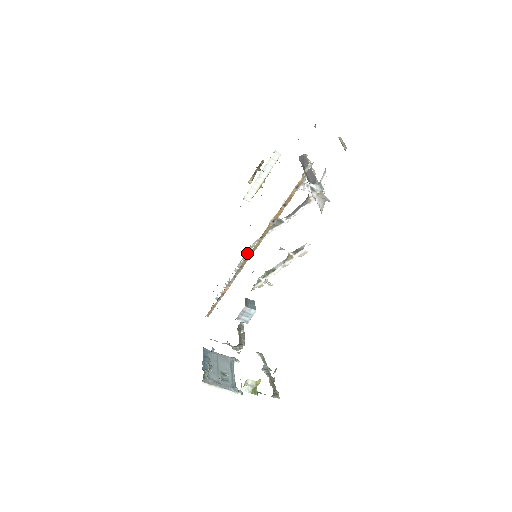
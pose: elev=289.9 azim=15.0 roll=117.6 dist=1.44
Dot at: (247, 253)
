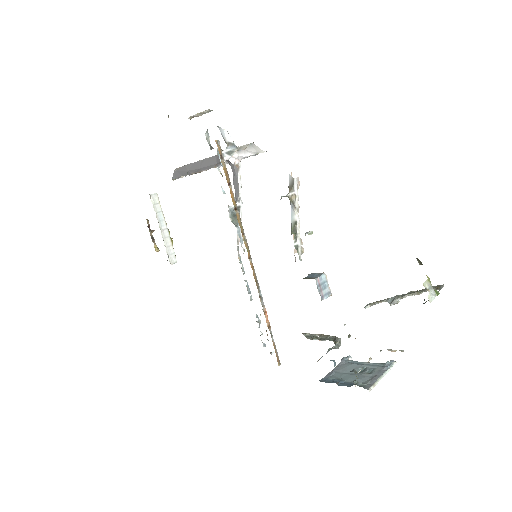
Dot at: (242, 271)
